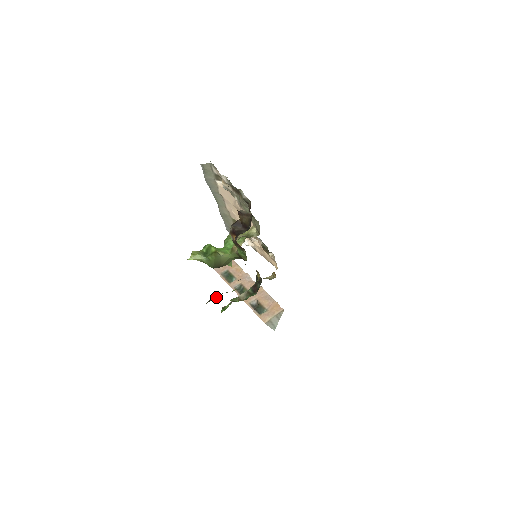
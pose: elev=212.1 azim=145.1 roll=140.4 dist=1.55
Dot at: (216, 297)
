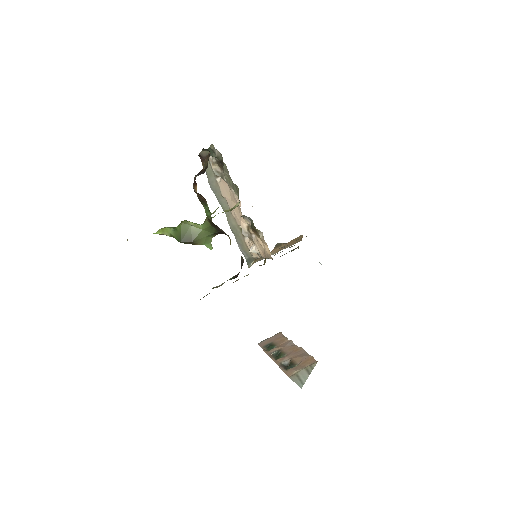
Dot at: occluded
